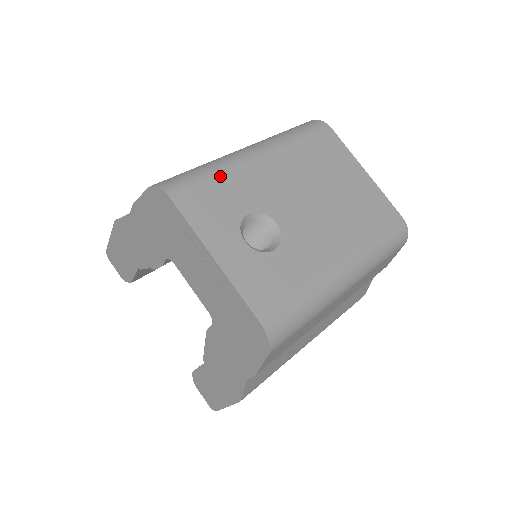
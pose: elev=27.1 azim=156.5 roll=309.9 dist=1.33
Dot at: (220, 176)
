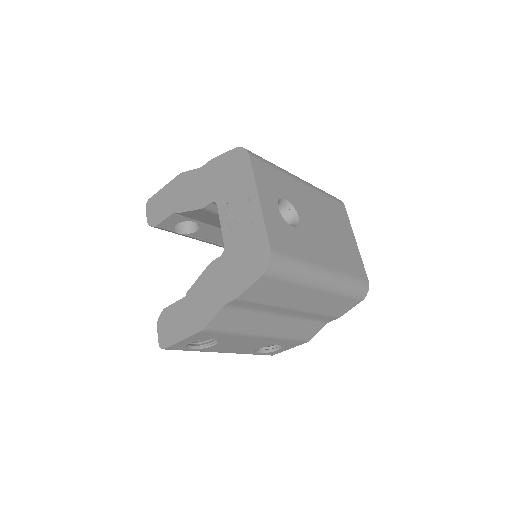
Dot at: (278, 171)
